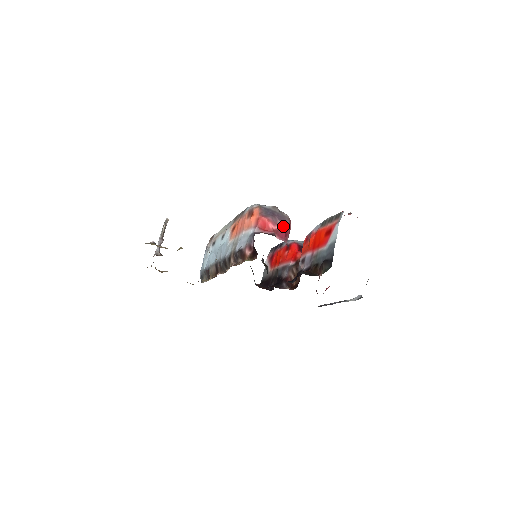
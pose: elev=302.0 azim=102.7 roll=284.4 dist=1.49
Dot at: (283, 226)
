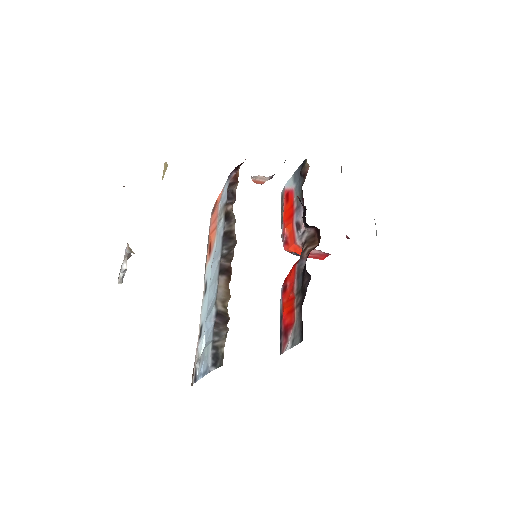
Dot at: occluded
